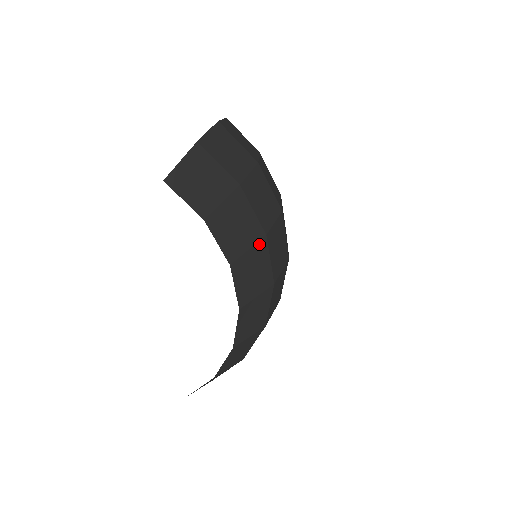
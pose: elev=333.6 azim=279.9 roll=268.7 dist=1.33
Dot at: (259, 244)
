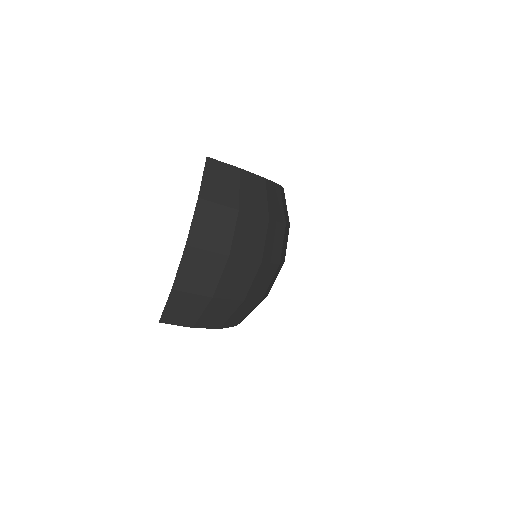
Dot at: (239, 307)
